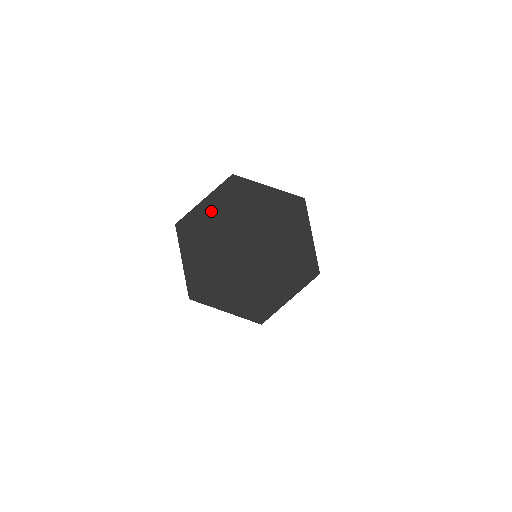
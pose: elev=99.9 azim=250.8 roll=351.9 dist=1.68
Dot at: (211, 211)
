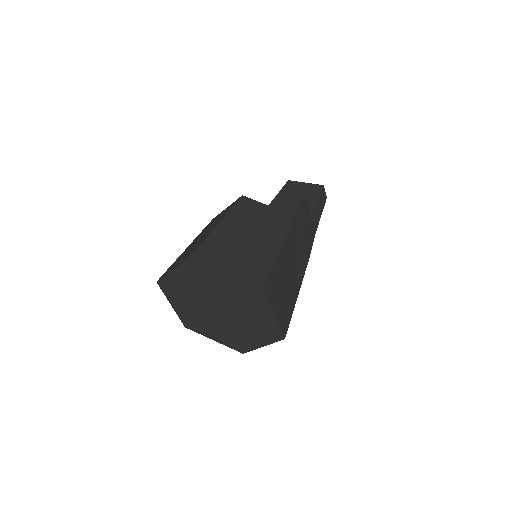
Dot at: (181, 279)
